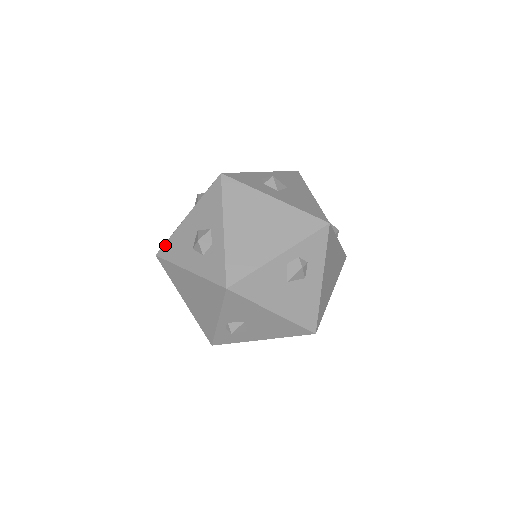
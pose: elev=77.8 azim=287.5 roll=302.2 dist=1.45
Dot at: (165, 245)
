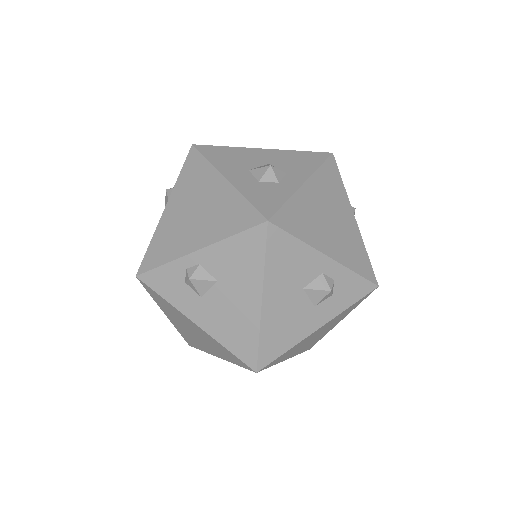
Dot at: (214, 146)
